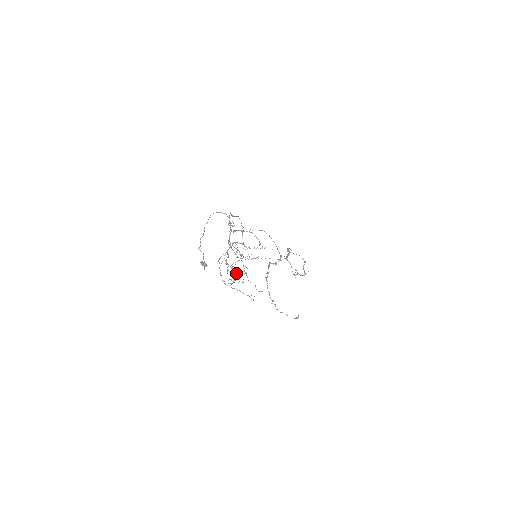
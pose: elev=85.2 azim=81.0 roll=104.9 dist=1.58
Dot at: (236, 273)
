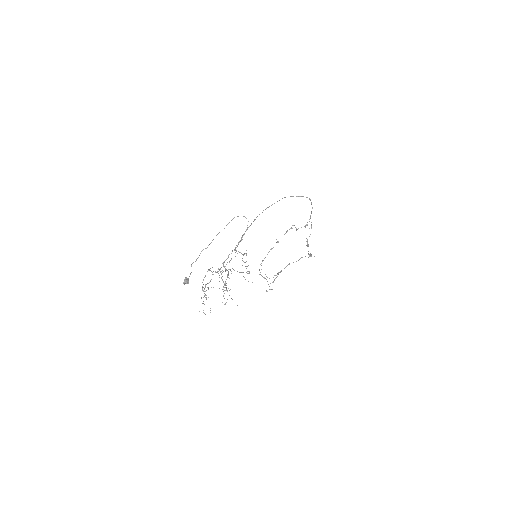
Dot at: (206, 297)
